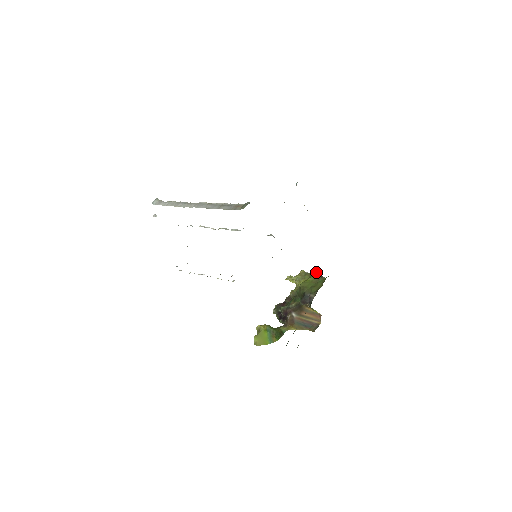
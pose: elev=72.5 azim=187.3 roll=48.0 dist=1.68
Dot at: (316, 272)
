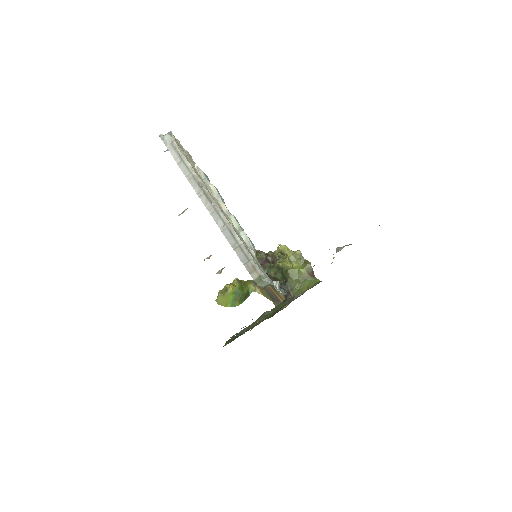
Dot at: (311, 266)
